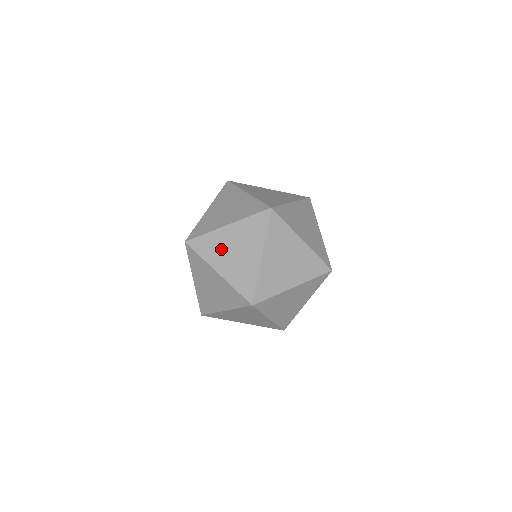
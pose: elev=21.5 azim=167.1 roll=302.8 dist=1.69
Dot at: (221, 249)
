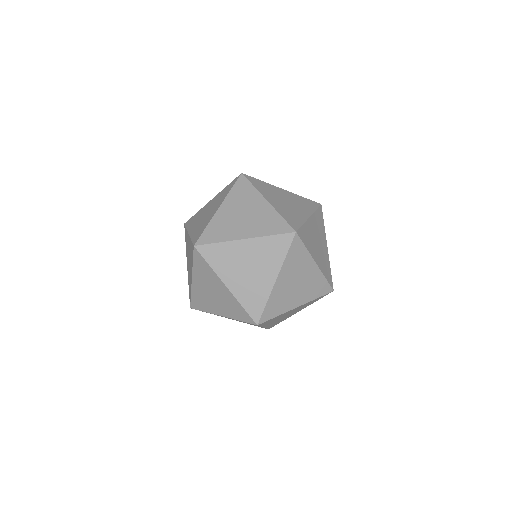
Dot at: (275, 194)
